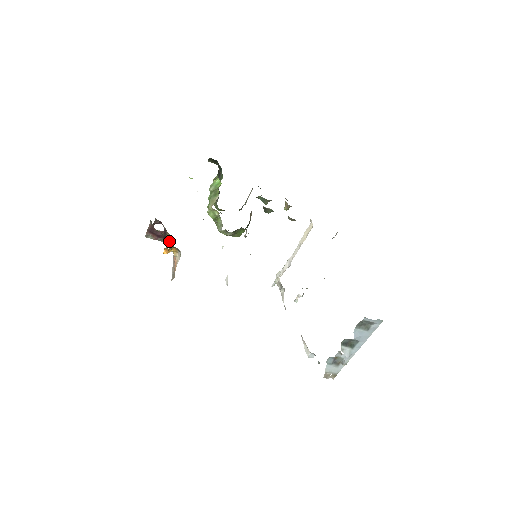
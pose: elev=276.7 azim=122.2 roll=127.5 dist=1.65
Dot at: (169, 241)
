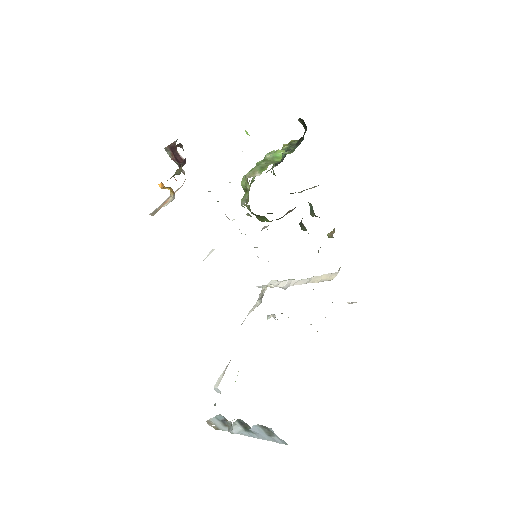
Dot at: occluded
